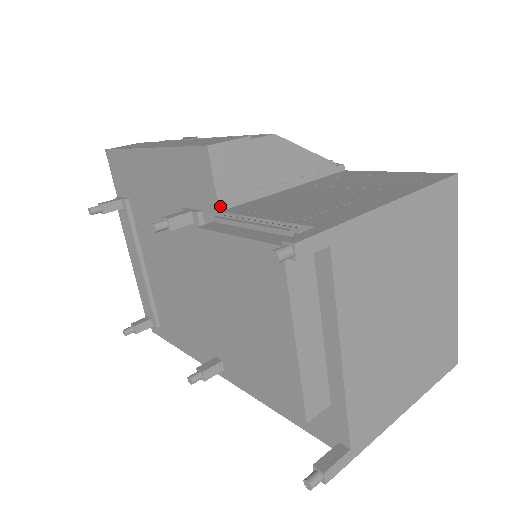
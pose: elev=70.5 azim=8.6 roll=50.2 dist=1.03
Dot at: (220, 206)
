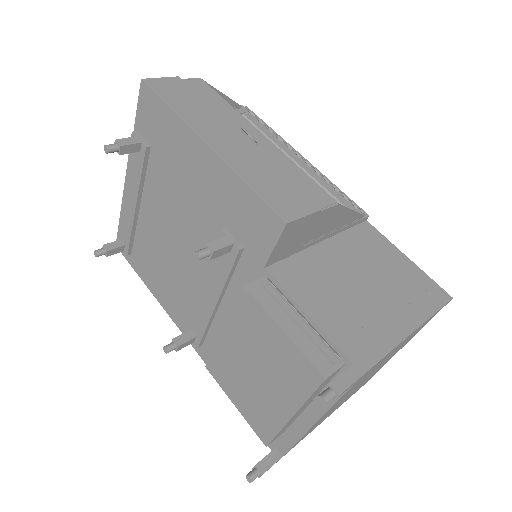
Dot at: (267, 264)
